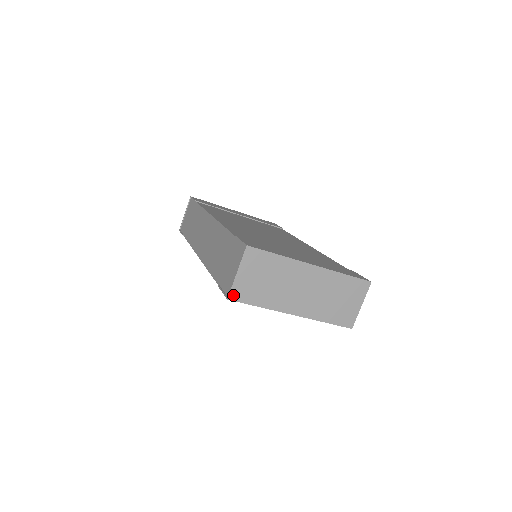
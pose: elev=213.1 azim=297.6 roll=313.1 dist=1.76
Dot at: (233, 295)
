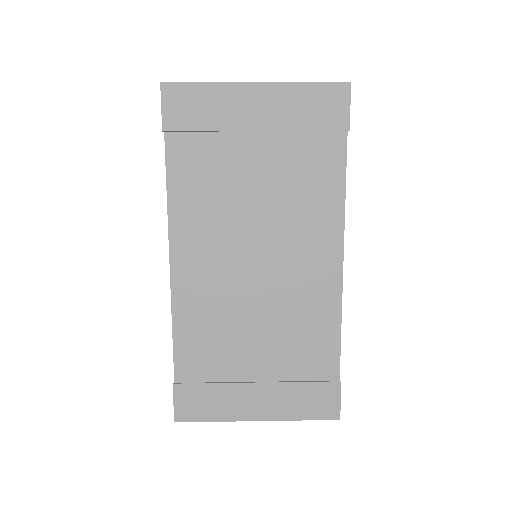
Dot at: occluded
